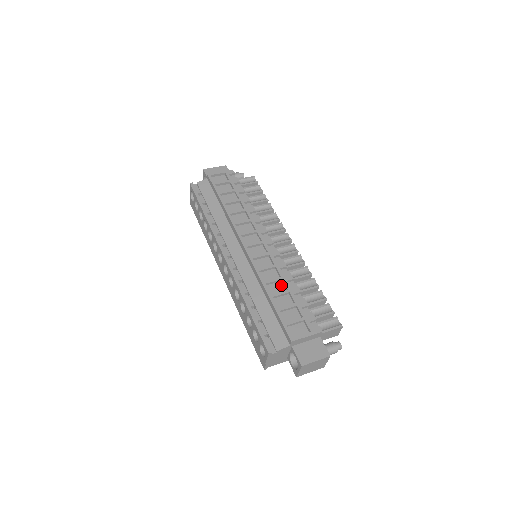
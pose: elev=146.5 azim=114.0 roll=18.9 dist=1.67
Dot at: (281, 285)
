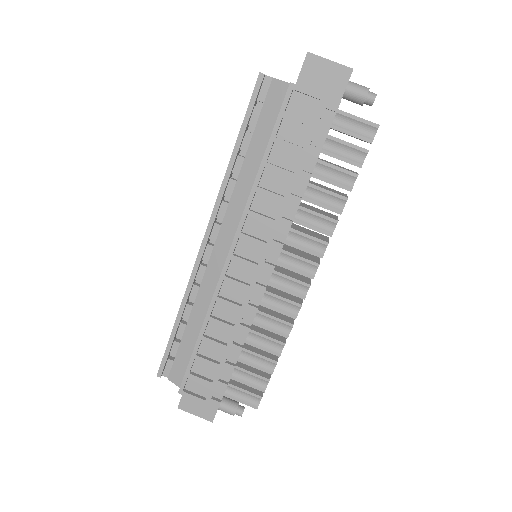
Dot at: (228, 332)
